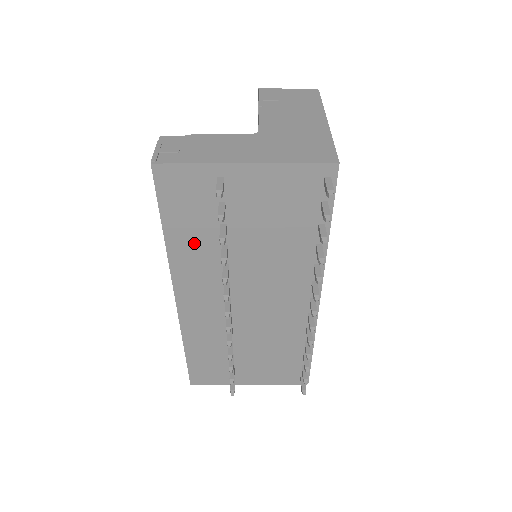
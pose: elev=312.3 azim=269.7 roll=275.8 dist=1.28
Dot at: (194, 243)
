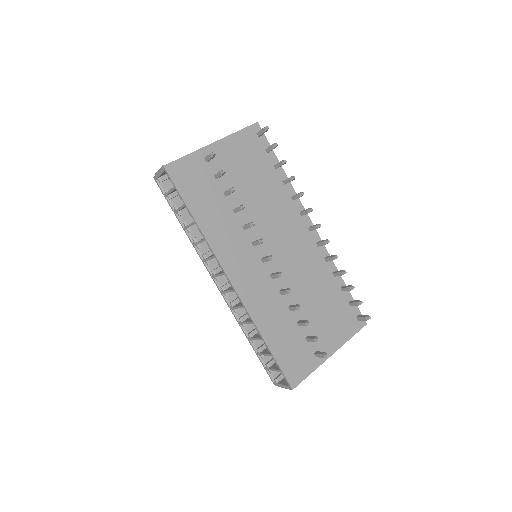
Dot at: (216, 217)
